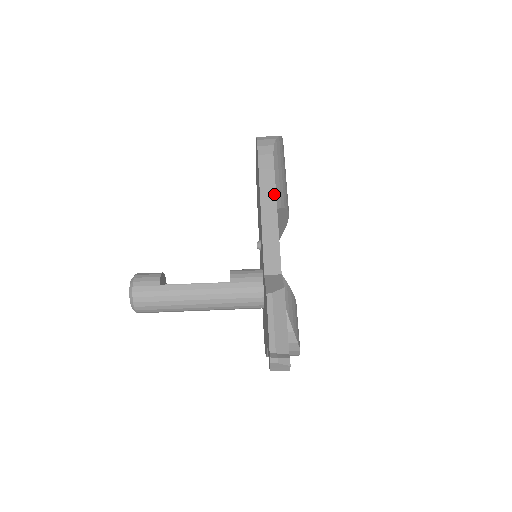
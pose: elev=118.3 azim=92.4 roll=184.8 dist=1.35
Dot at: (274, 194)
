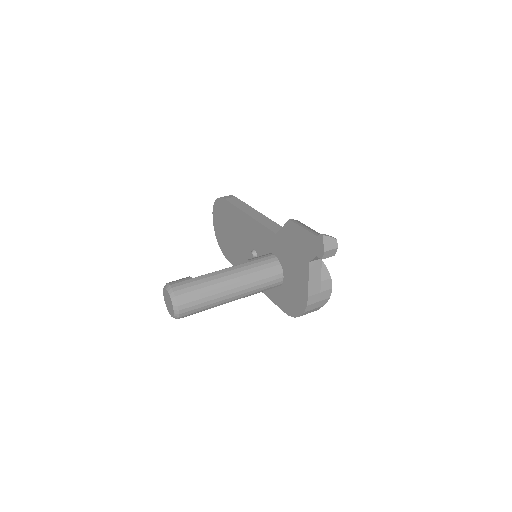
Dot at: (250, 207)
